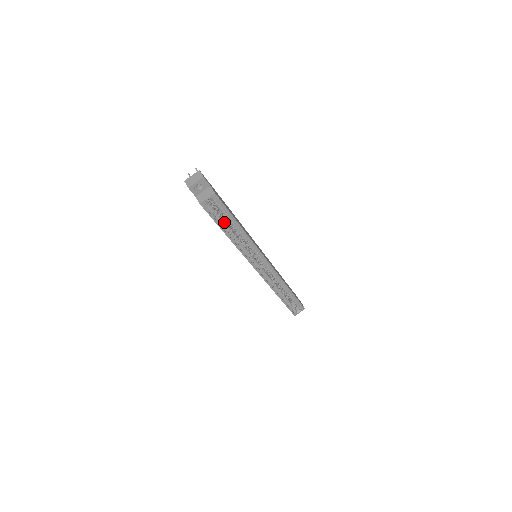
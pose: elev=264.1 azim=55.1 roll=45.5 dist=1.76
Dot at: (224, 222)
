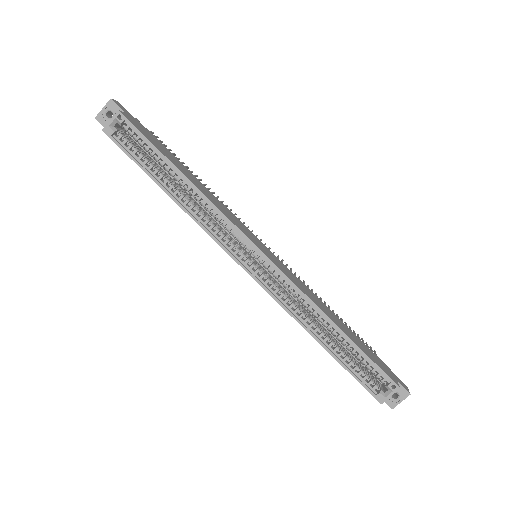
Dot at: (155, 168)
